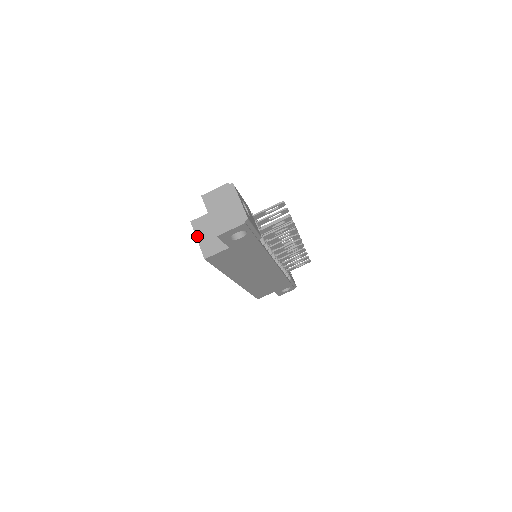
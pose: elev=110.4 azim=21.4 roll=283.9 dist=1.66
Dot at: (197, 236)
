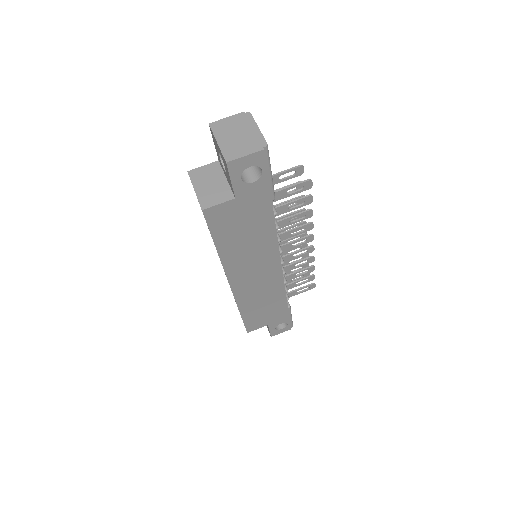
Dot at: (194, 186)
